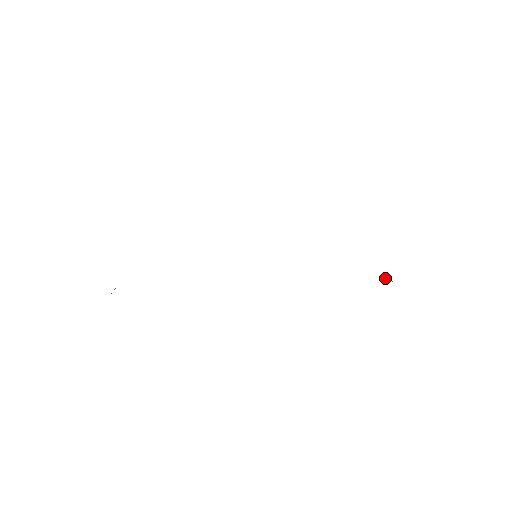
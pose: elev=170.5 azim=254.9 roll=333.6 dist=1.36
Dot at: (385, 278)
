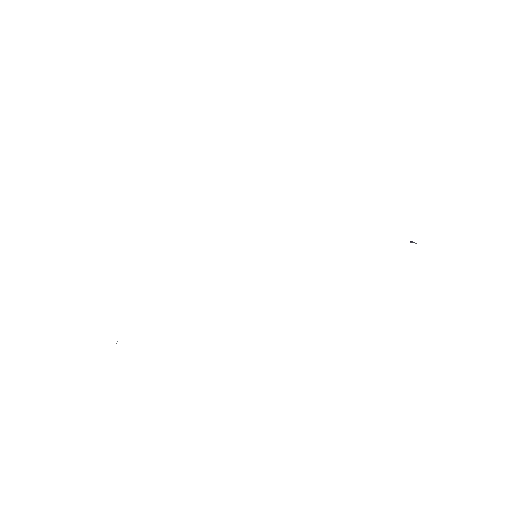
Dot at: occluded
